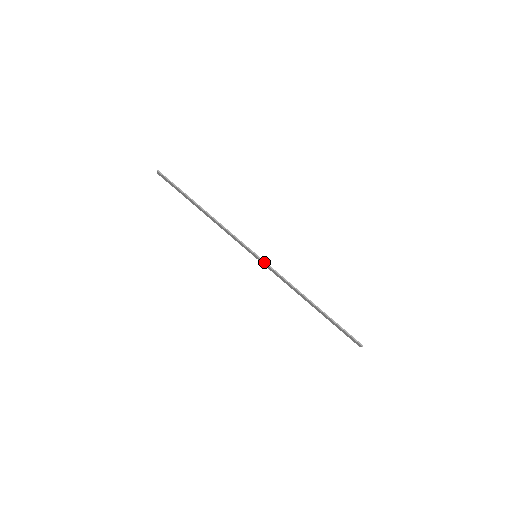
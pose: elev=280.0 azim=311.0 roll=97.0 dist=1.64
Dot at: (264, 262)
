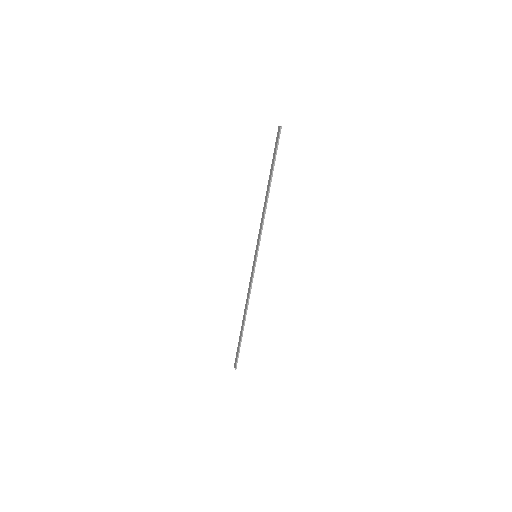
Dot at: (255, 266)
